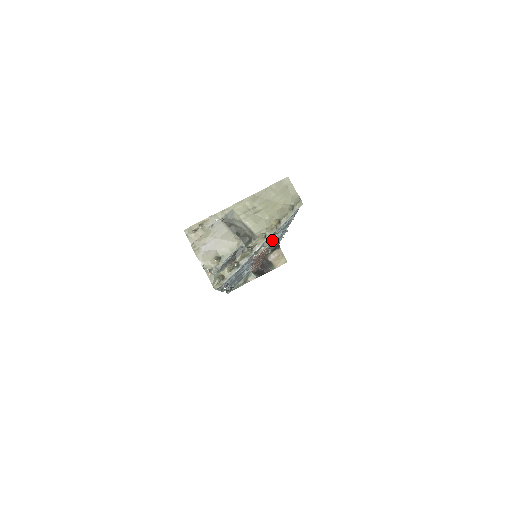
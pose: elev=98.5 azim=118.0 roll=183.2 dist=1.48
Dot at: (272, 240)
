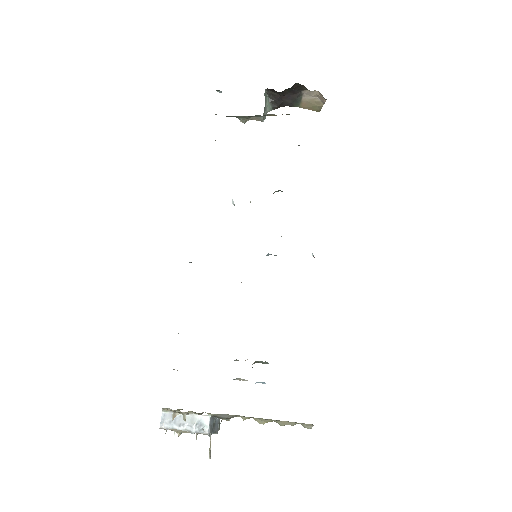
Dot at: occluded
